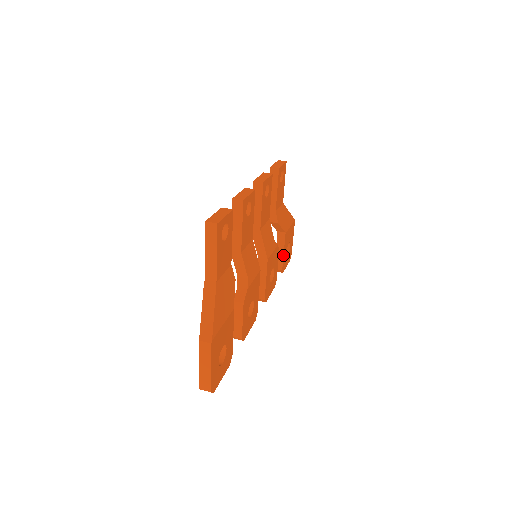
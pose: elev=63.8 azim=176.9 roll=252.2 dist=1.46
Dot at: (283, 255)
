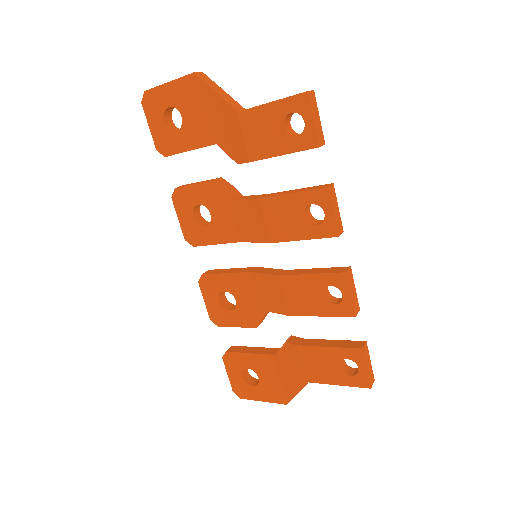
Dot at: occluded
